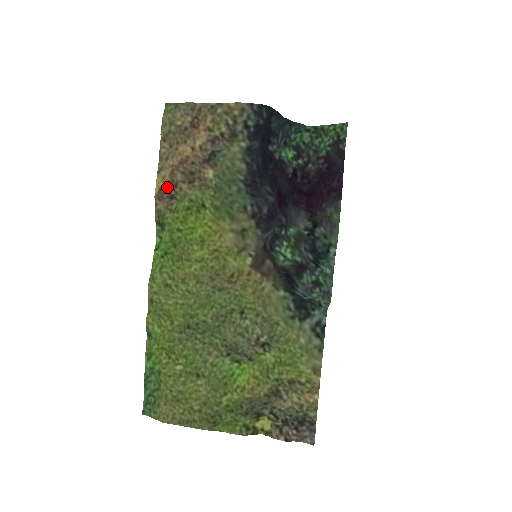
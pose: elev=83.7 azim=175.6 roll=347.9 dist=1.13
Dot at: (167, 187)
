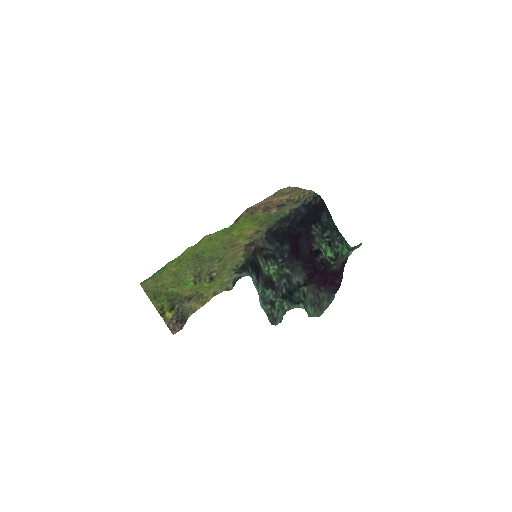
Dot at: (254, 208)
